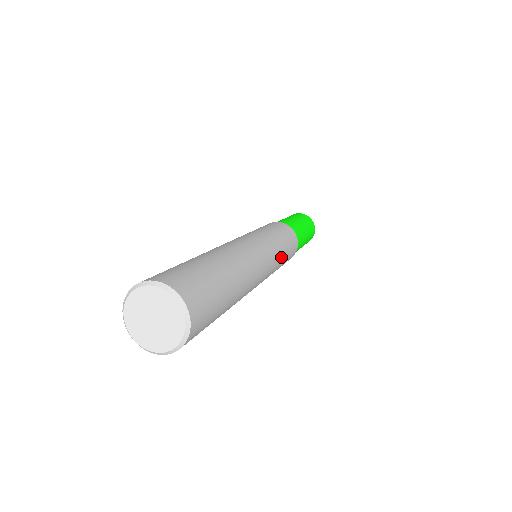
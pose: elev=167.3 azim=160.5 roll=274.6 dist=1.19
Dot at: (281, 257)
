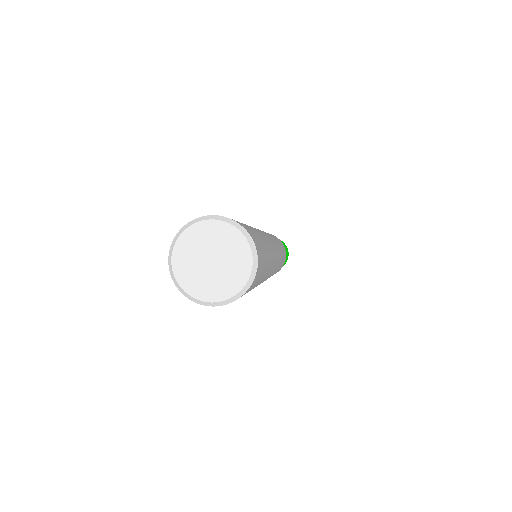
Dot at: (276, 240)
